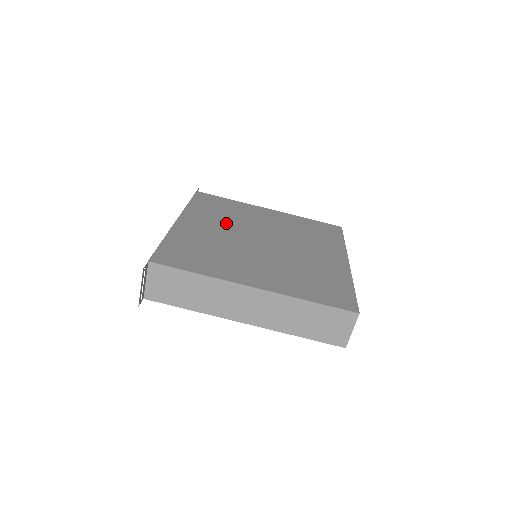
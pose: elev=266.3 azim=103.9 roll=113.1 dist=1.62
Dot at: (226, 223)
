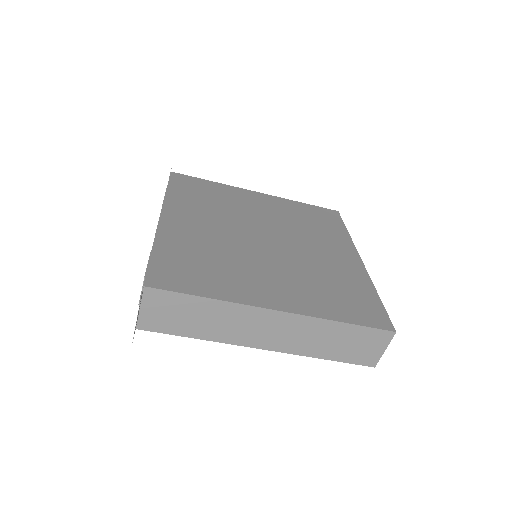
Dot at: (218, 217)
